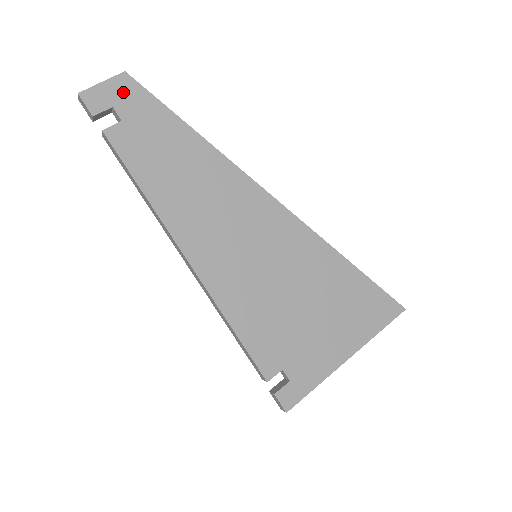
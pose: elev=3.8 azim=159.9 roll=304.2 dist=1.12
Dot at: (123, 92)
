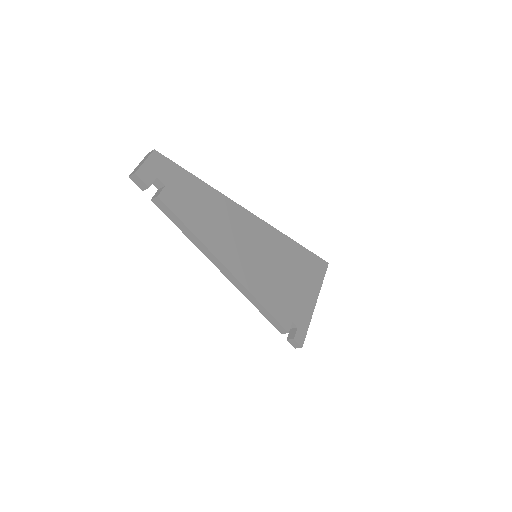
Dot at: (159, 165)
